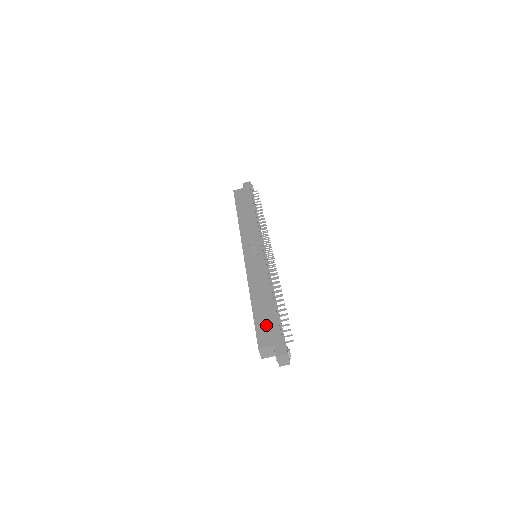
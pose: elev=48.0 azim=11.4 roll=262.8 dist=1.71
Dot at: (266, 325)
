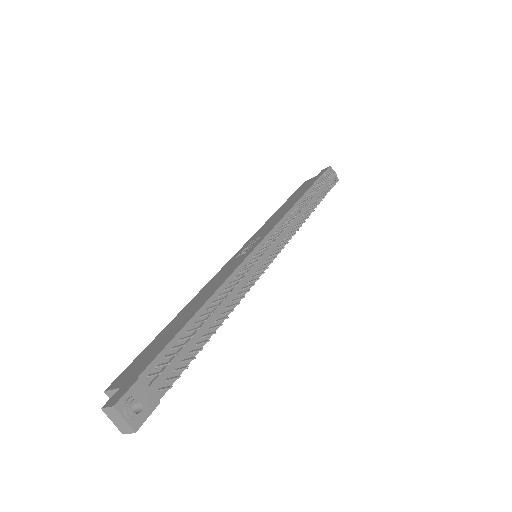
Dot at: (149, 352)
